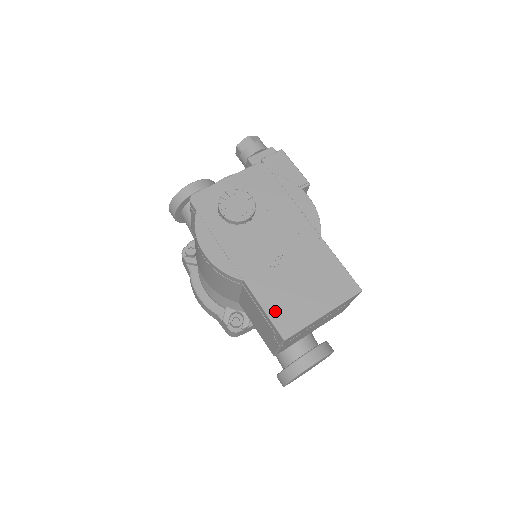
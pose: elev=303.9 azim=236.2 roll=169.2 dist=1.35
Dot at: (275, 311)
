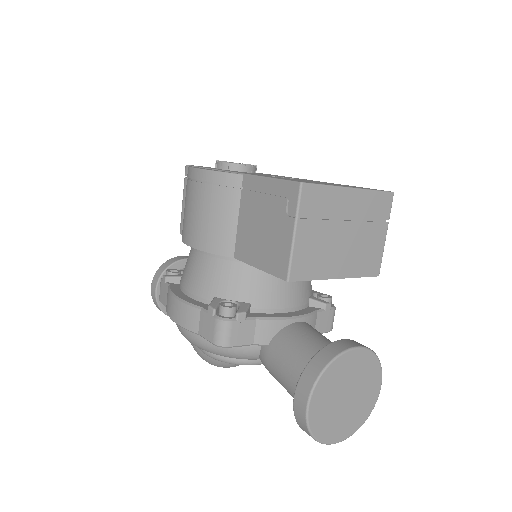
Dot at: occluded
